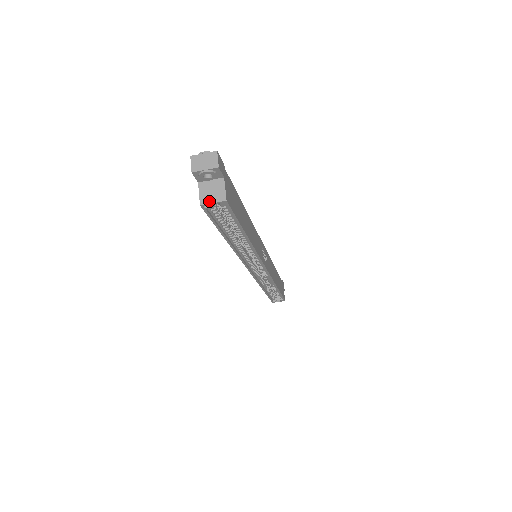
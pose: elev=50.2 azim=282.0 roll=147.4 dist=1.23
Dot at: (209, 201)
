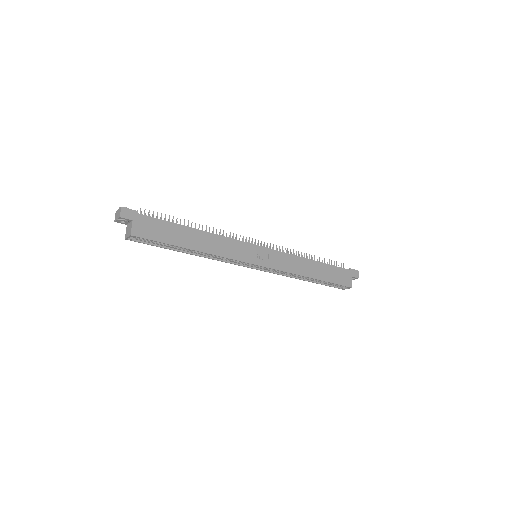
Dot at: (127, 236)
